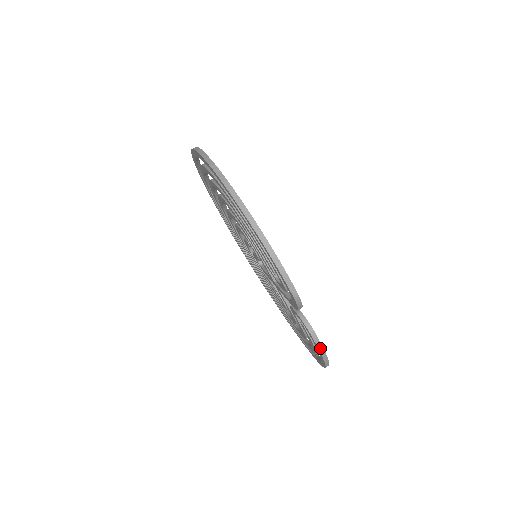
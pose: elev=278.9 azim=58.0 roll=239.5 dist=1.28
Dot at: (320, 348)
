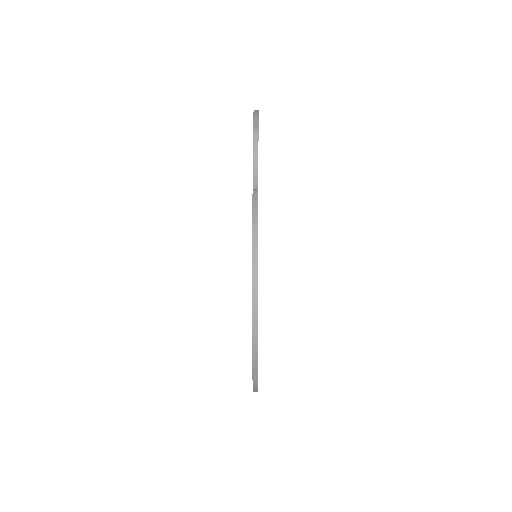
Dot at: (255, 209)
